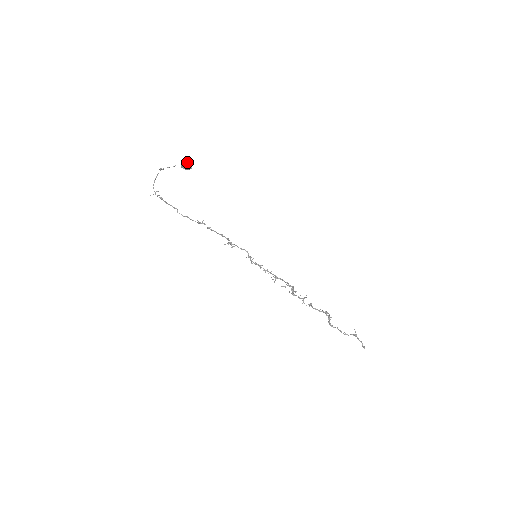
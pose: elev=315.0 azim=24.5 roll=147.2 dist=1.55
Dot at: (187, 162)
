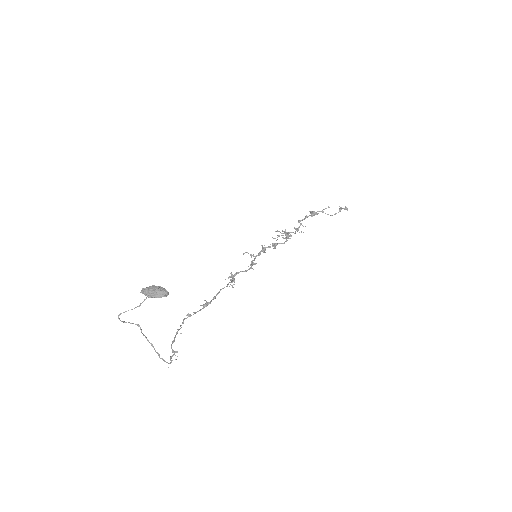
Dot at: (157, 292)
